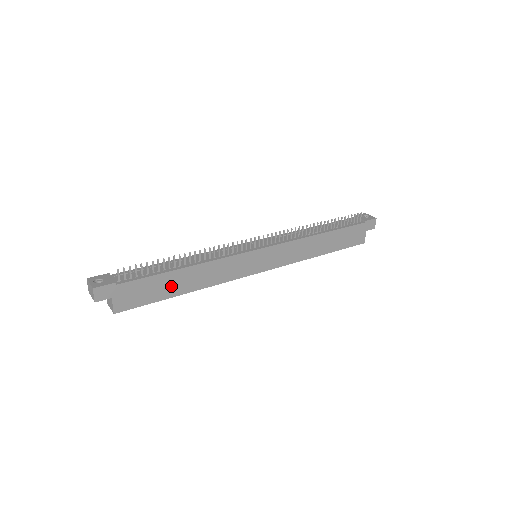
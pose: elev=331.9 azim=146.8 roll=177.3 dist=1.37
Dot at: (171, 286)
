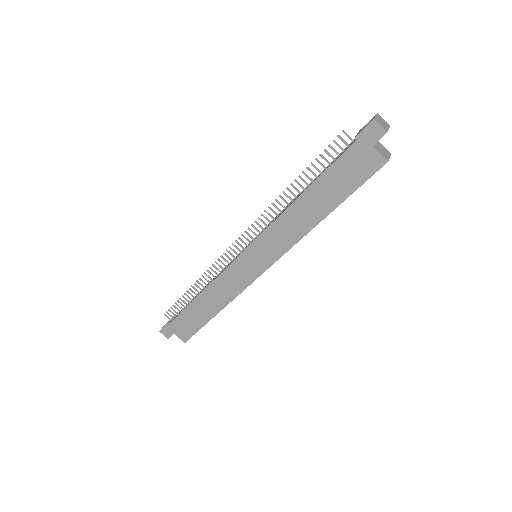
Dot at: (201, 313)
